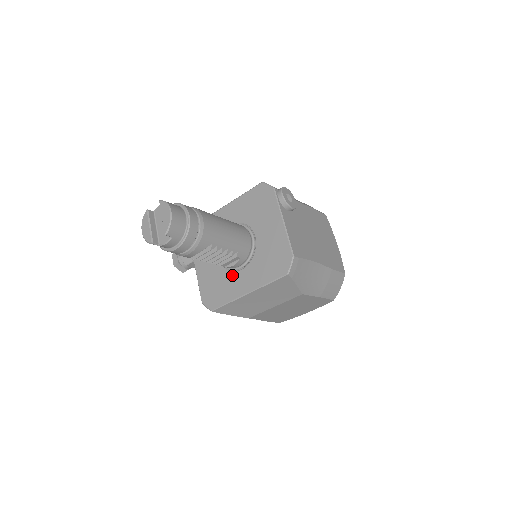
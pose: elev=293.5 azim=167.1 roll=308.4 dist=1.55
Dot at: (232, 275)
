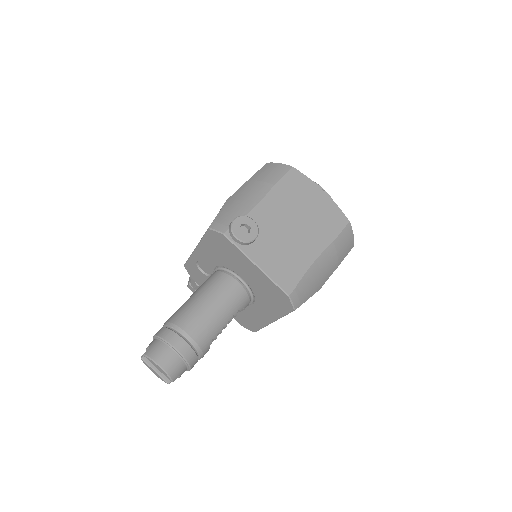
Dot at: (248, 308)
